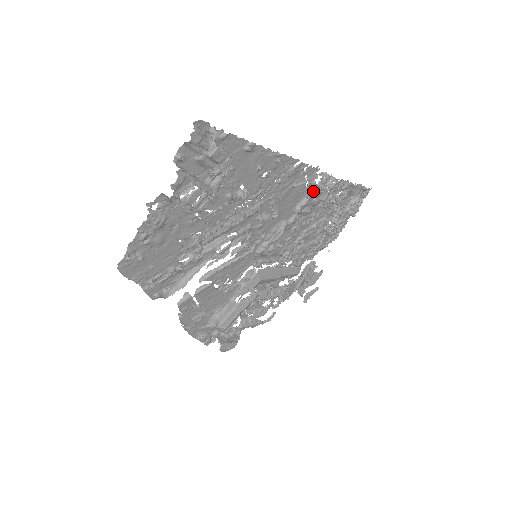
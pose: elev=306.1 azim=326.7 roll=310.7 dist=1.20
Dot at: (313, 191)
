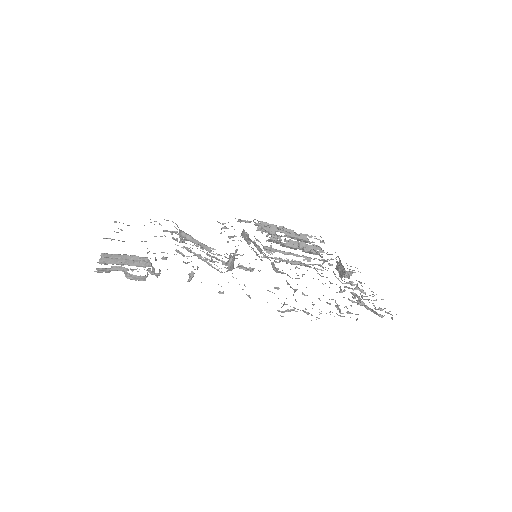
Dot at: occluded
